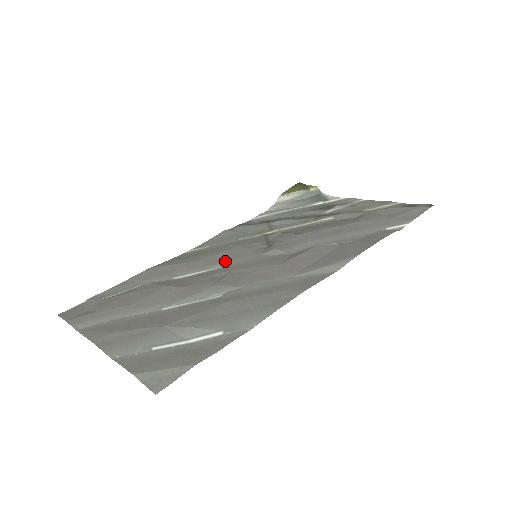
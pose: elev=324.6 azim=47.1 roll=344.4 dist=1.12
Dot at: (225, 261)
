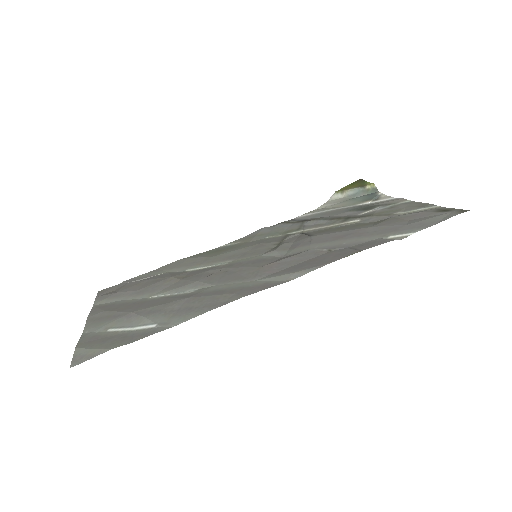
Dot at: (232, 258)
